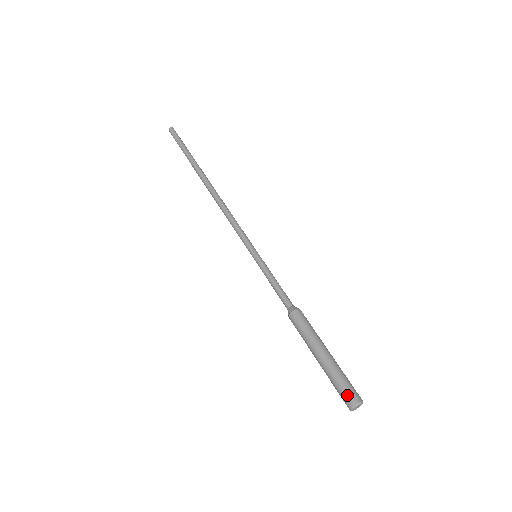
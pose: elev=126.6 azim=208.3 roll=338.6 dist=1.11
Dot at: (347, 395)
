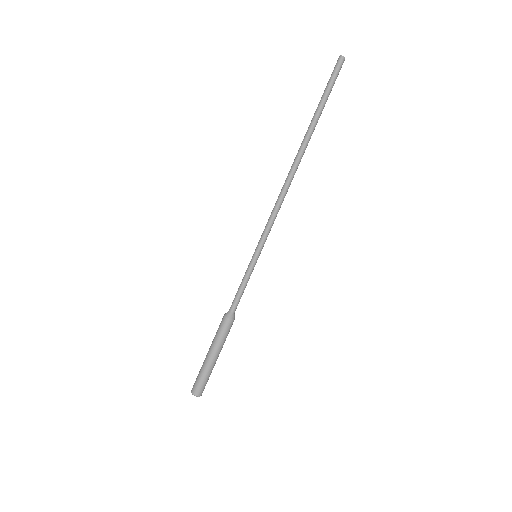
Dot at: (194, 384)
